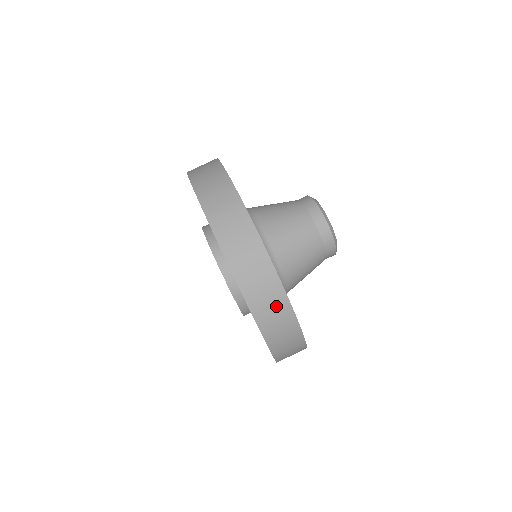
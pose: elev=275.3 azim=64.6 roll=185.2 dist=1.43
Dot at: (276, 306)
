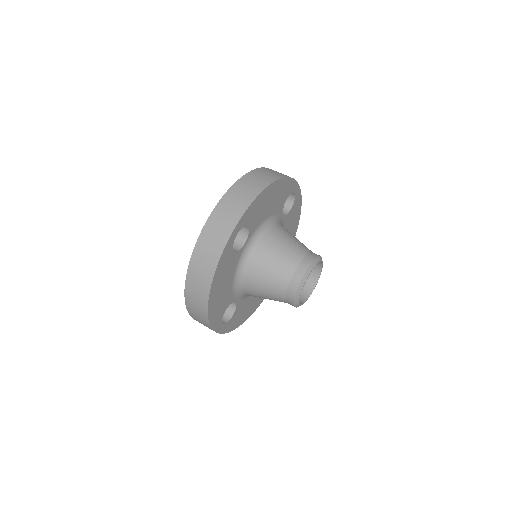
Dot at: (207, 265)
